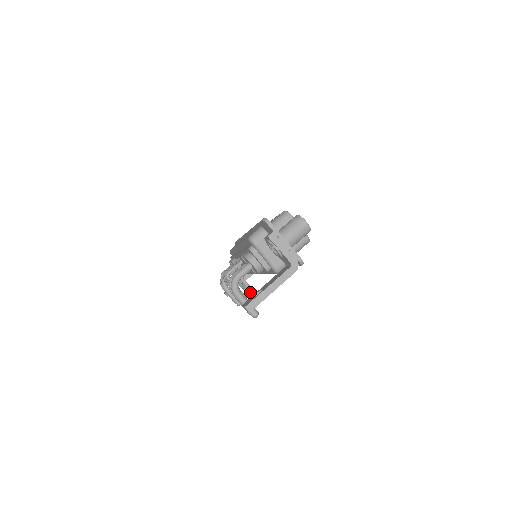
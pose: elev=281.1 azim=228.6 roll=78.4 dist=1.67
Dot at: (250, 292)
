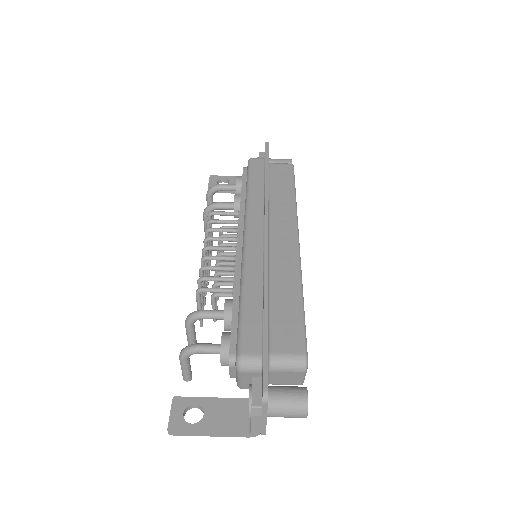
Dot at: occluded
